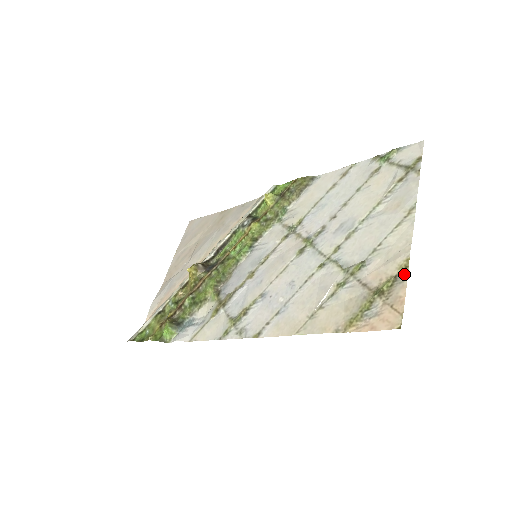
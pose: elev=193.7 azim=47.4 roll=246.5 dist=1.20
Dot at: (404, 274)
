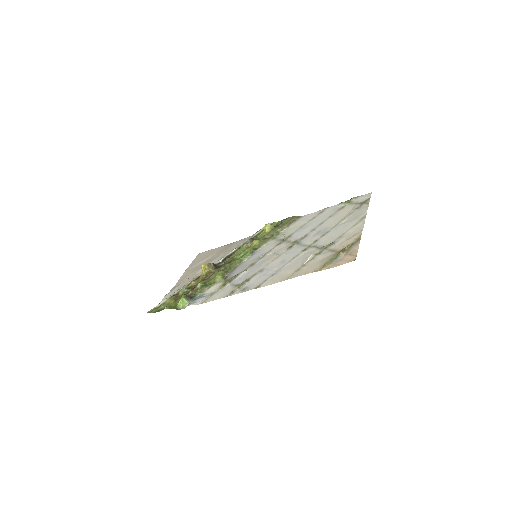
Dot at: (358, 241)
